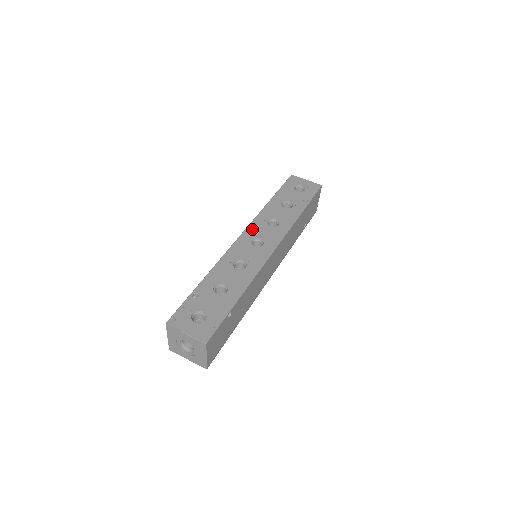
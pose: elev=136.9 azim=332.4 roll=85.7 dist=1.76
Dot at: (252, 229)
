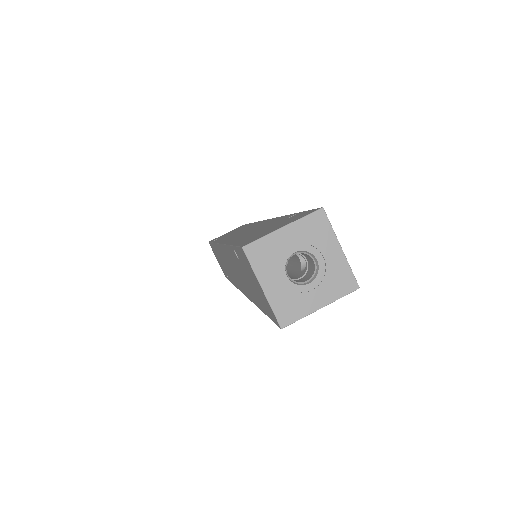
Dot at: occluded
